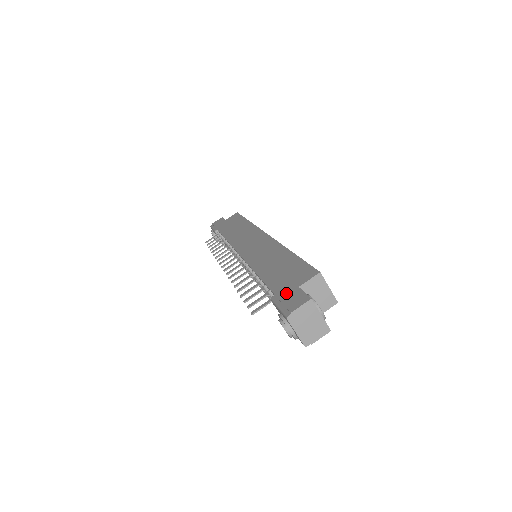
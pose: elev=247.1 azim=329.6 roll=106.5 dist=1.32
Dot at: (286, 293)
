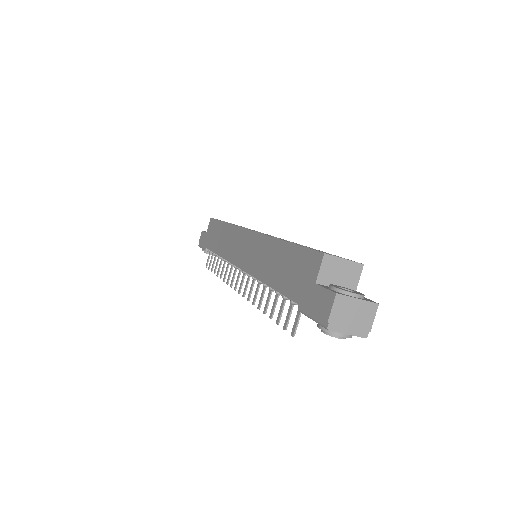
Dot at: (308, 298)
